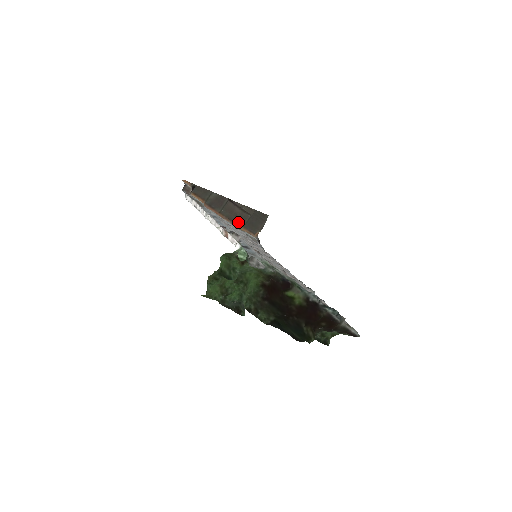
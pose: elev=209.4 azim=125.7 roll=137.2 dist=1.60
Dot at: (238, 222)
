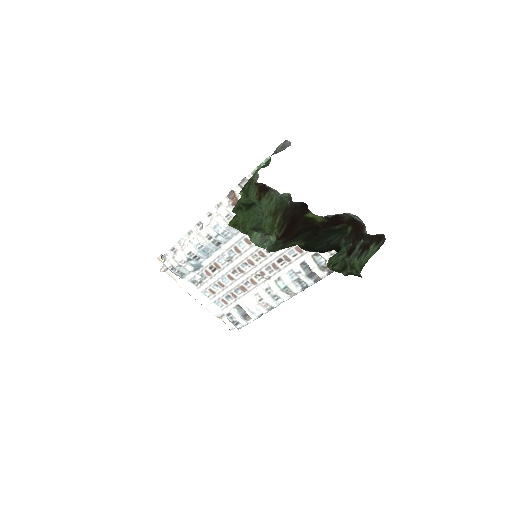
Dot at: occluded
